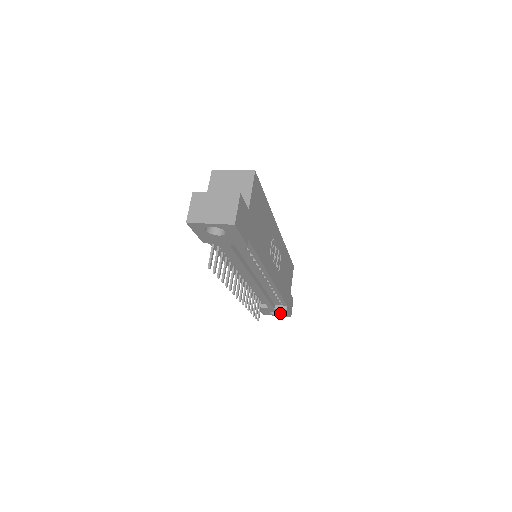
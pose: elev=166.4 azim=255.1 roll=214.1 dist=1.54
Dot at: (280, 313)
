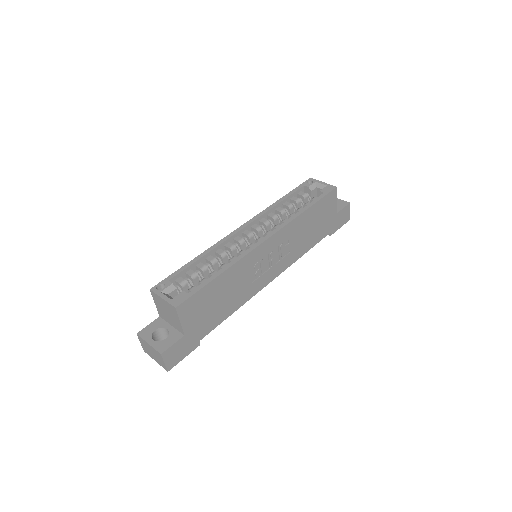
Dot at: occluded
